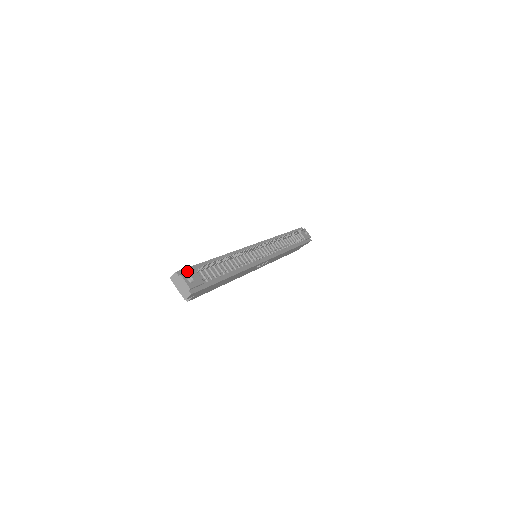
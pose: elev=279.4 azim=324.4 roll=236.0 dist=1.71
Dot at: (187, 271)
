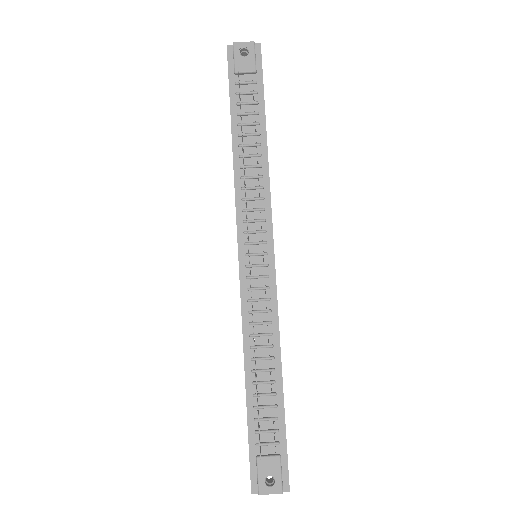
Dot at: (254, 470)
